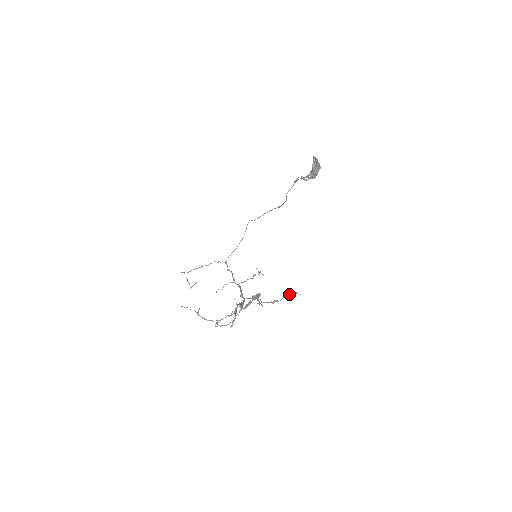
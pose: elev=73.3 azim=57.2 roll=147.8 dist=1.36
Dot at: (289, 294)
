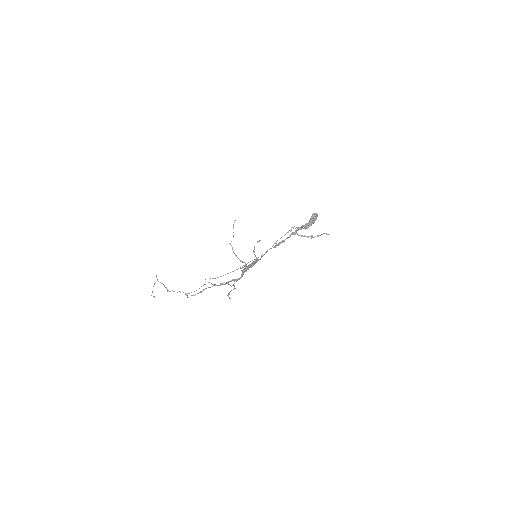
Dot at: (323, 233)
